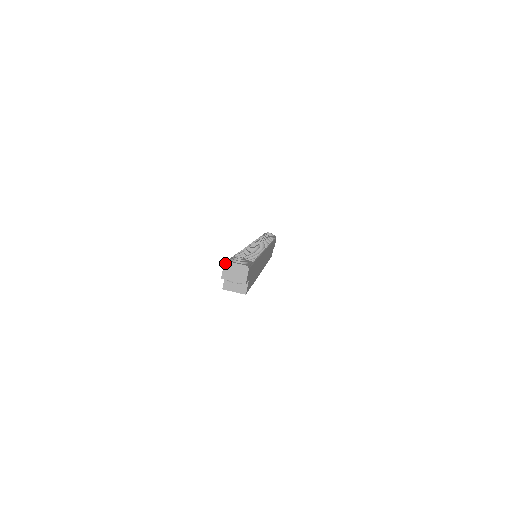
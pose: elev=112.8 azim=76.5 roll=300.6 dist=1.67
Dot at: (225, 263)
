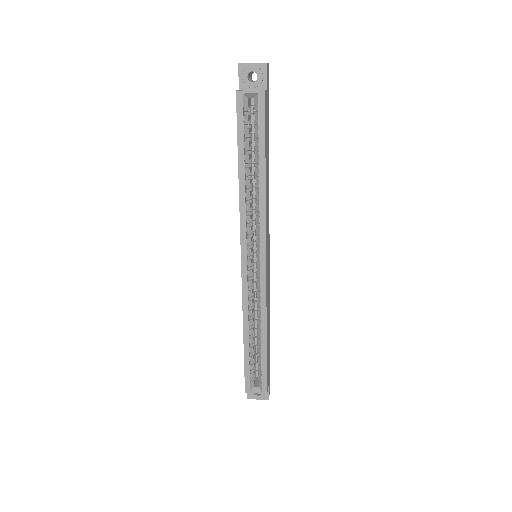
Dot at: occluded
